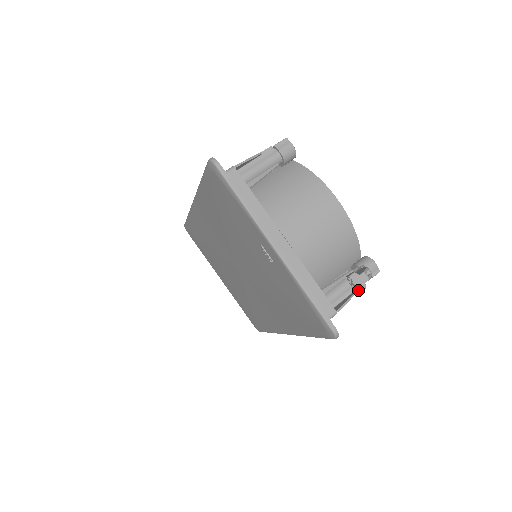
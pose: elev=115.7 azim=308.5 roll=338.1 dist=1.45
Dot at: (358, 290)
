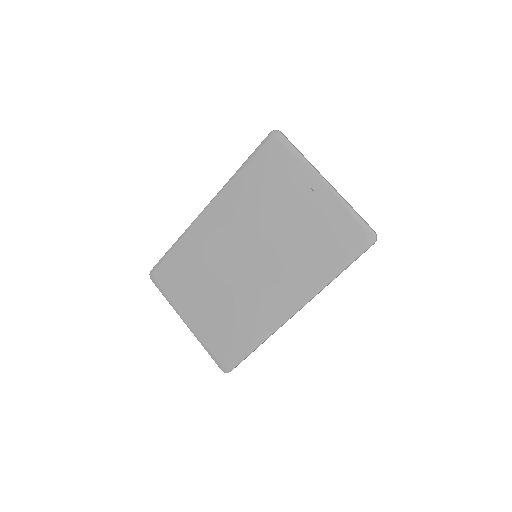
Dot at: occluded
